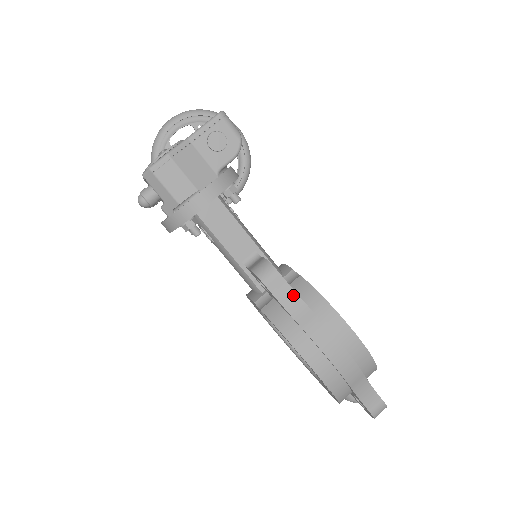
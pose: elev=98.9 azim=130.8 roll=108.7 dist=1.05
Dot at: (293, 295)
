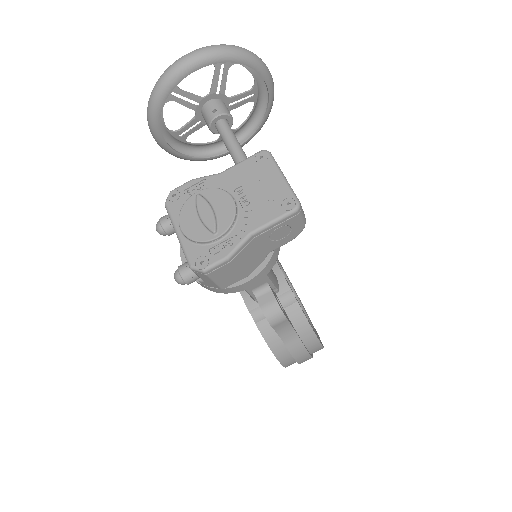
Dot at: (290, 329)
